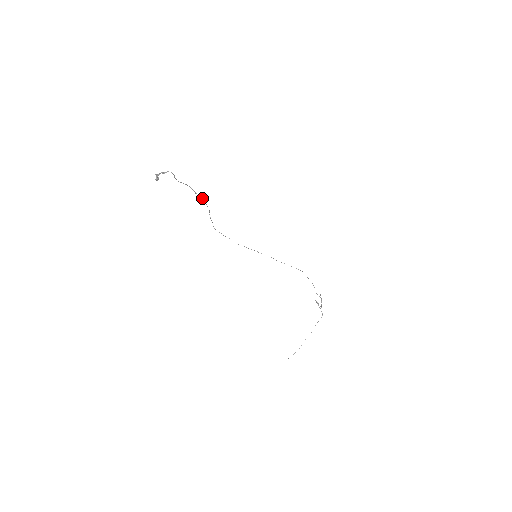
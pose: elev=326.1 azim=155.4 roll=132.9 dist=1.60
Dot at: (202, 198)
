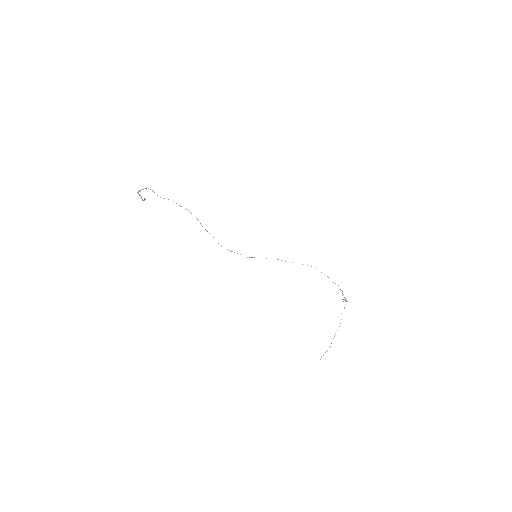
Dot at: (188, 210)
